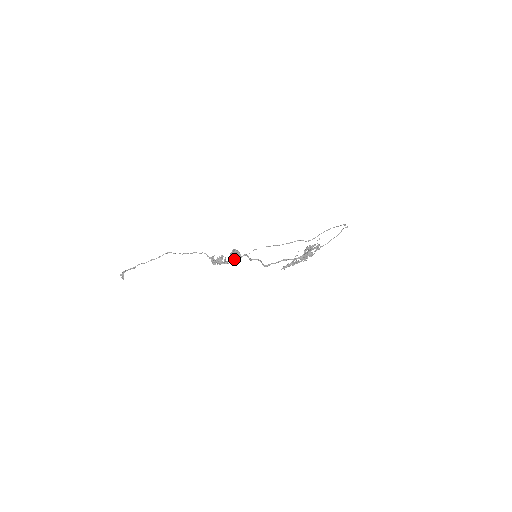
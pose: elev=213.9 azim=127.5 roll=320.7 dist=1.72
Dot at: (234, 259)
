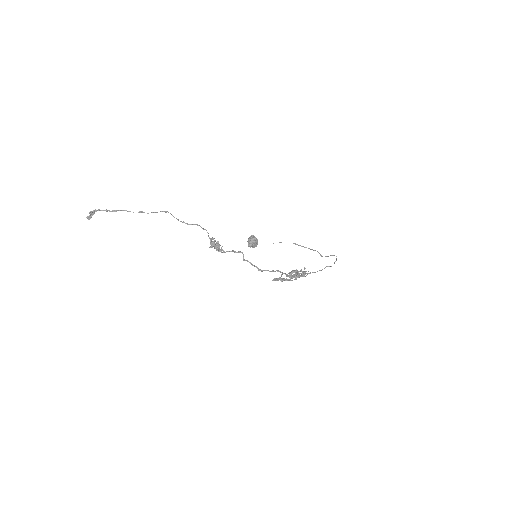
Dot at: (252, 244)
